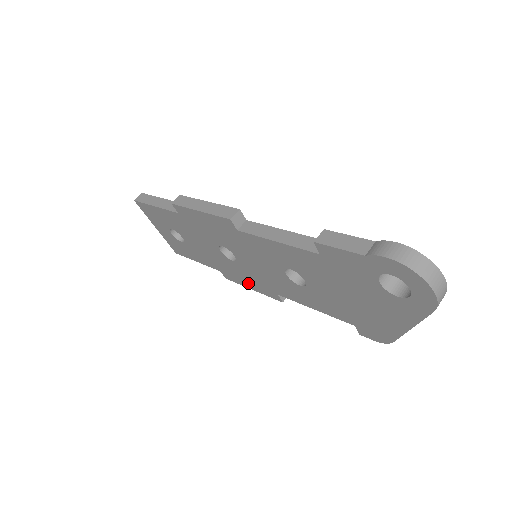
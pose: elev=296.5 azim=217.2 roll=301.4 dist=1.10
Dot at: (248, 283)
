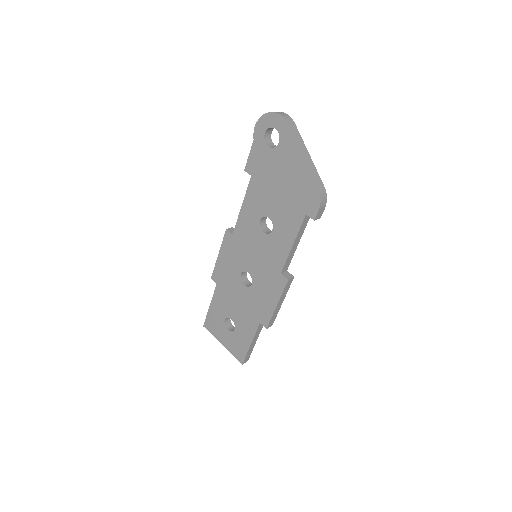
Dot at: (271, 300)
